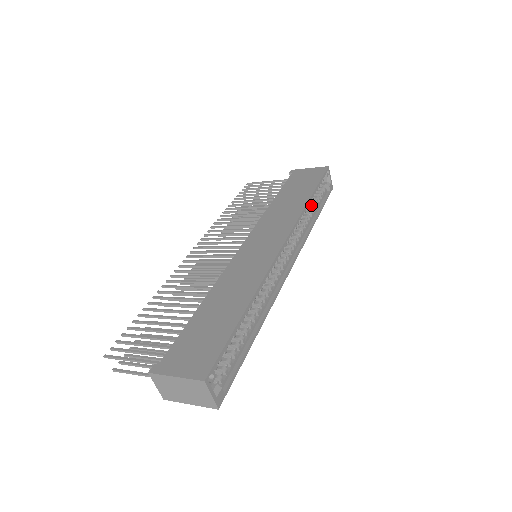
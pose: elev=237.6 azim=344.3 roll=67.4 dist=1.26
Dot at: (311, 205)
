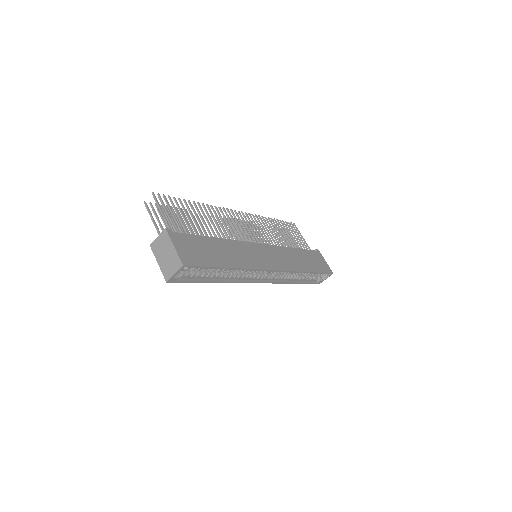
Dot at: (303, 275)
